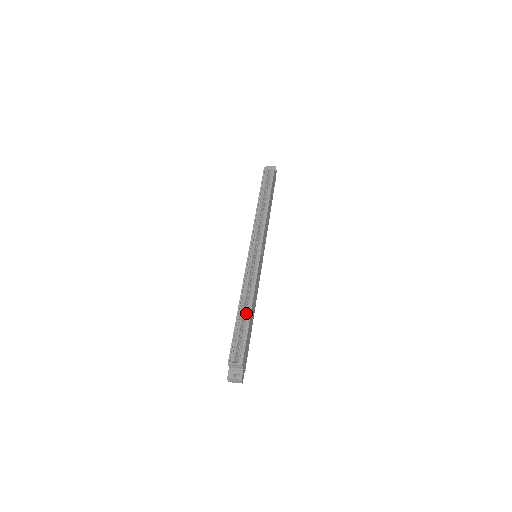
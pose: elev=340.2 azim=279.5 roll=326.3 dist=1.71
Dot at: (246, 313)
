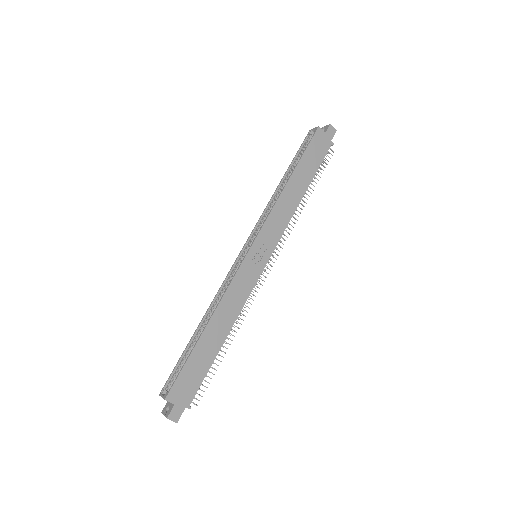
Dot at: (203, 333)
